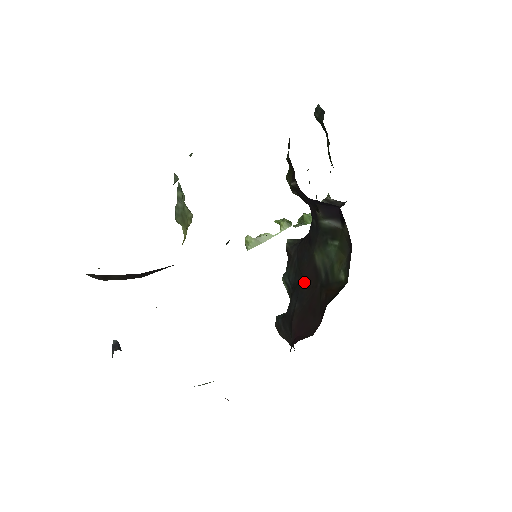
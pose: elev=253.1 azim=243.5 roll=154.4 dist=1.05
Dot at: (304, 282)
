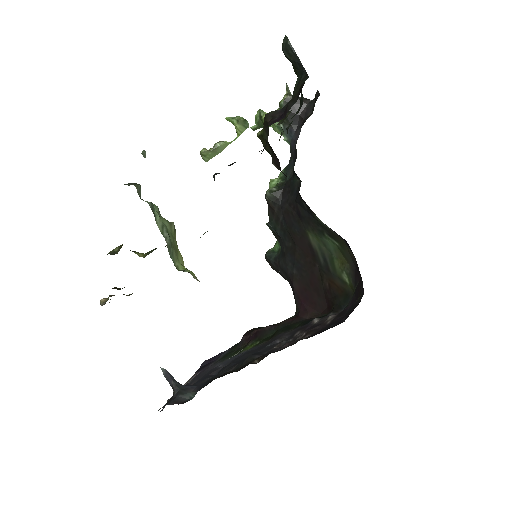
Dot at: (299, 253)
